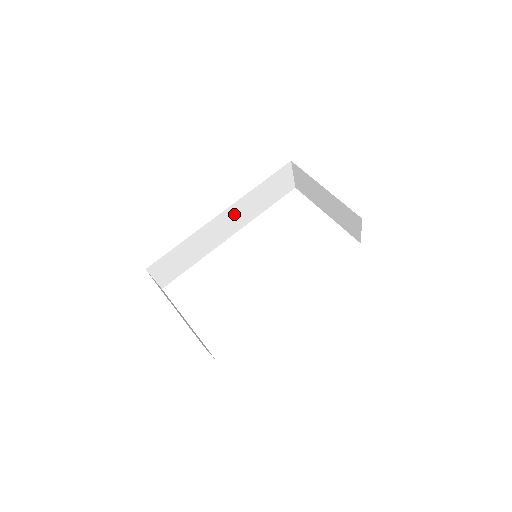
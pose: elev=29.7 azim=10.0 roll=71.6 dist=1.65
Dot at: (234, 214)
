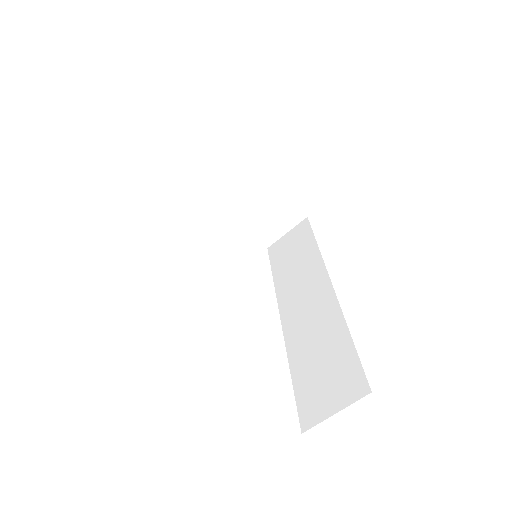
Dot at: occluded
